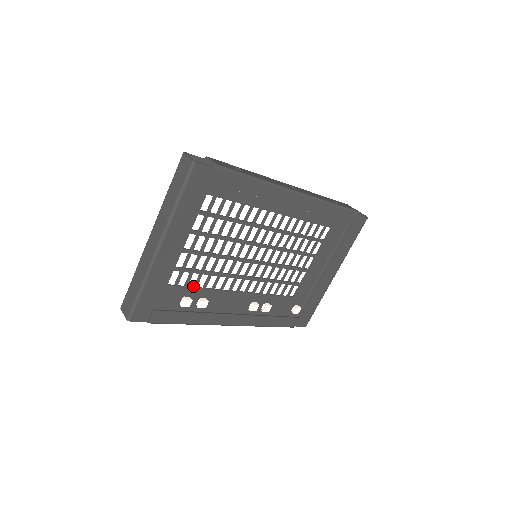
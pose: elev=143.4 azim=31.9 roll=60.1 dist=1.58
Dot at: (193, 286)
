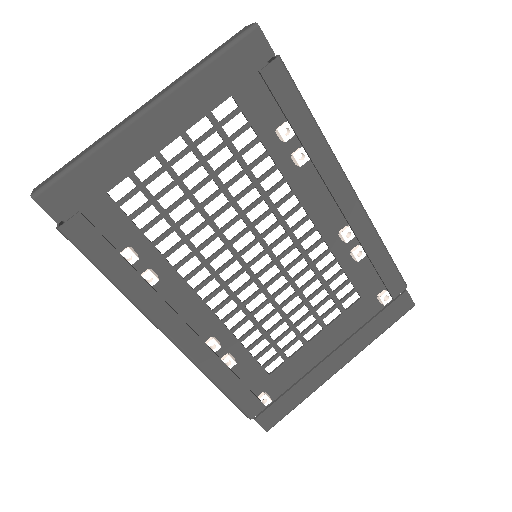
Dot at: occluded
